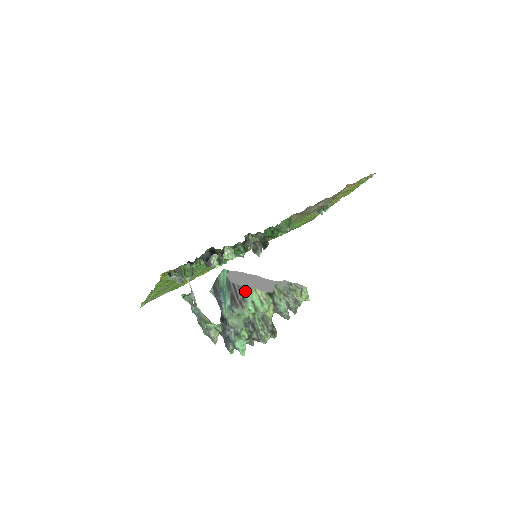
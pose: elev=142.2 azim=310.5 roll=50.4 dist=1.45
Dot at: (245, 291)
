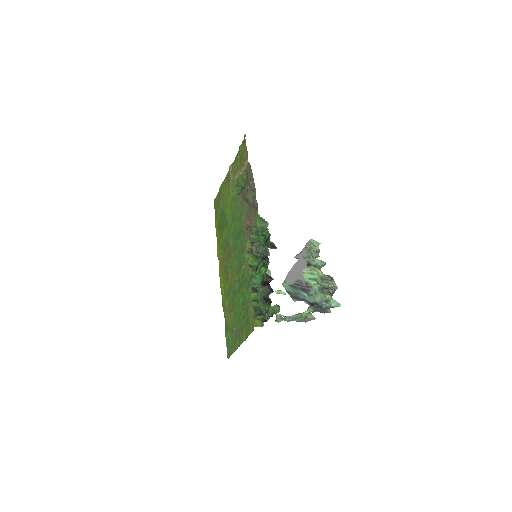
Dot at: (301, 279)
